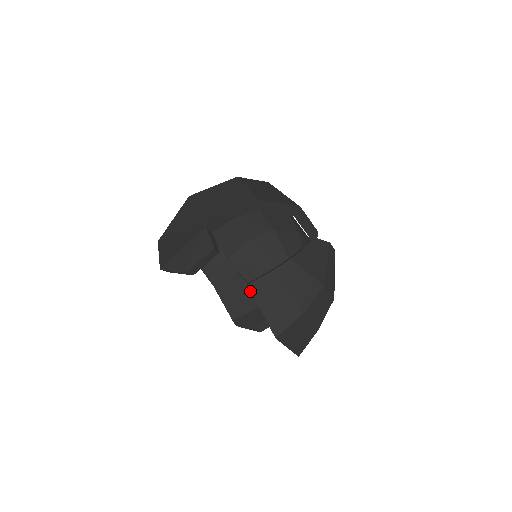
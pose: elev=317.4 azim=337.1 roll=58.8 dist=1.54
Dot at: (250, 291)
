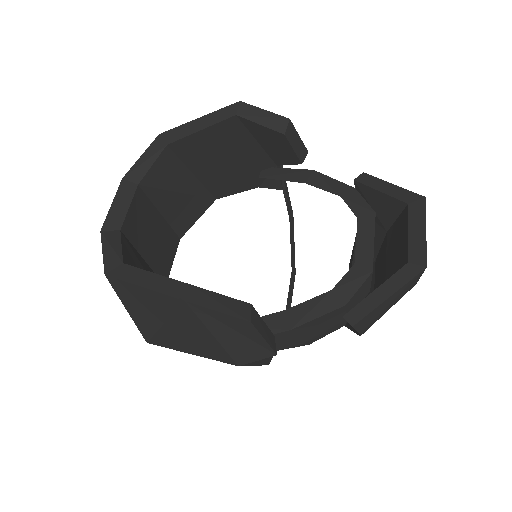
Dot at: occluded
